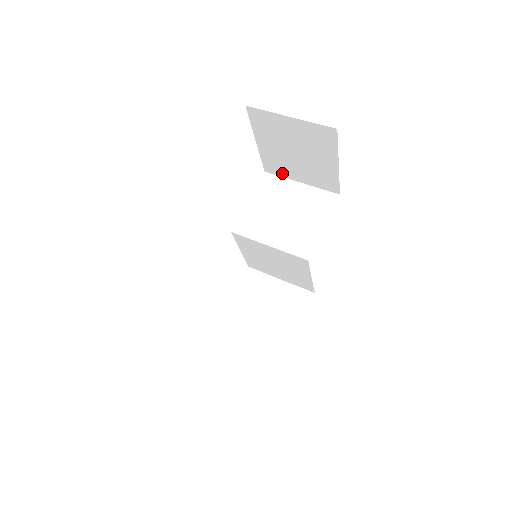
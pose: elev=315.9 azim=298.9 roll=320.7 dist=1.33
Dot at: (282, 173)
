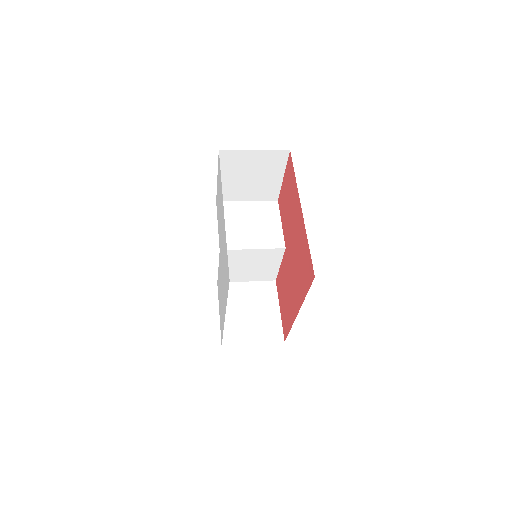
Dot at: (232, 198)
